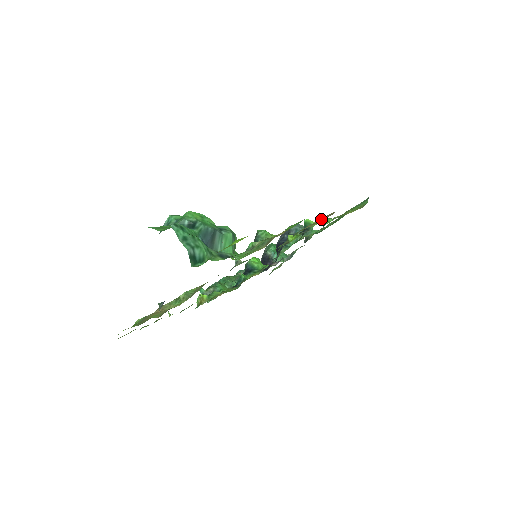
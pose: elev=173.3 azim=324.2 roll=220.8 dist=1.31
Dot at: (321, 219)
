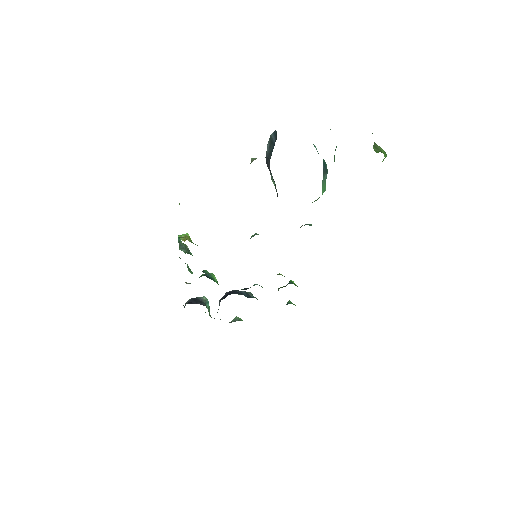
Dot at: occluded
